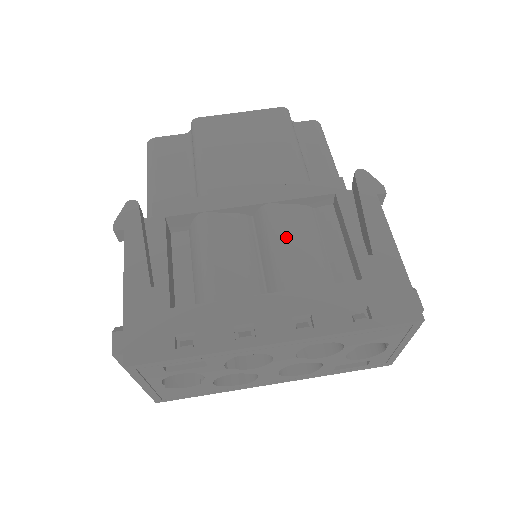
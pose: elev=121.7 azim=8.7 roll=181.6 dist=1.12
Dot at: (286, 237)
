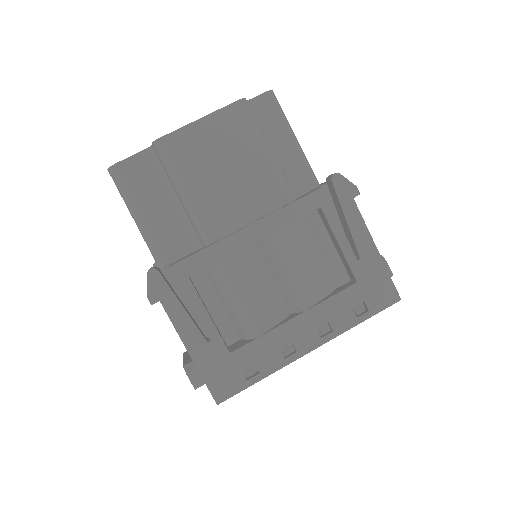
Dot at: (292, 262)
